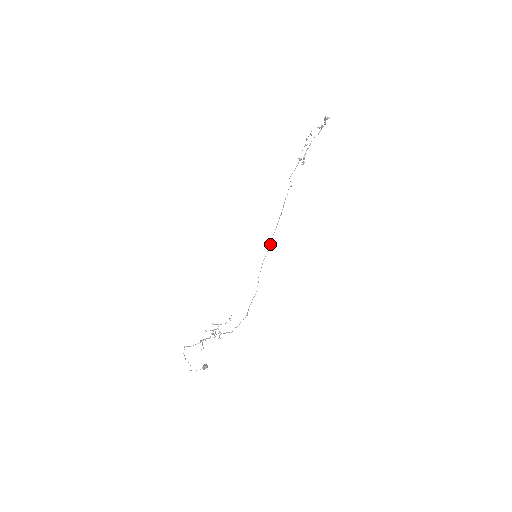
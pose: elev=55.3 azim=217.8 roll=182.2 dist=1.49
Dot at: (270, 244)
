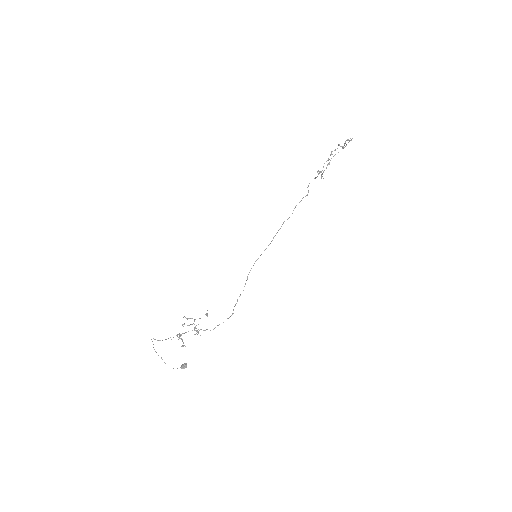
Dot at: occluded
